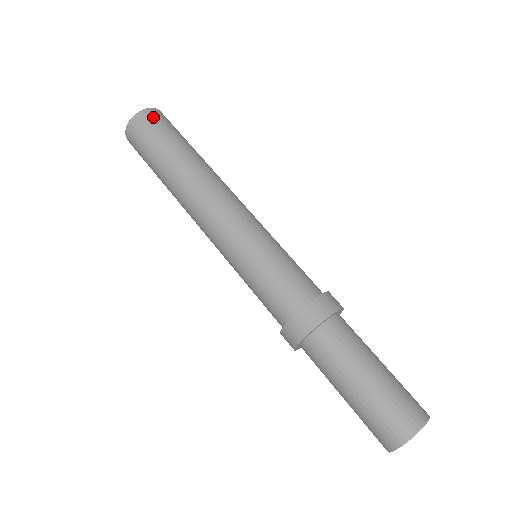
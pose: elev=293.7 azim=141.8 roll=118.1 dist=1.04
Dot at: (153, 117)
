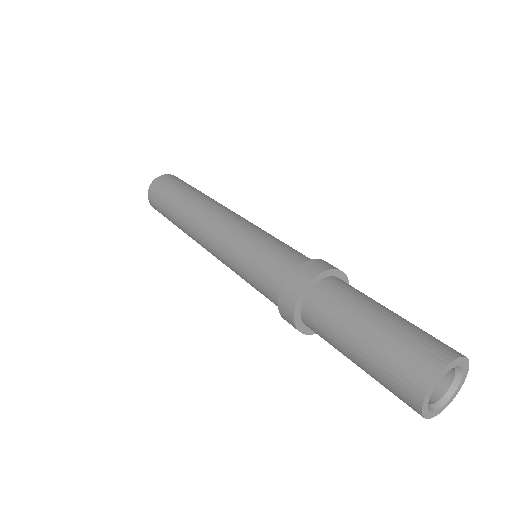
Dot at: occluded
